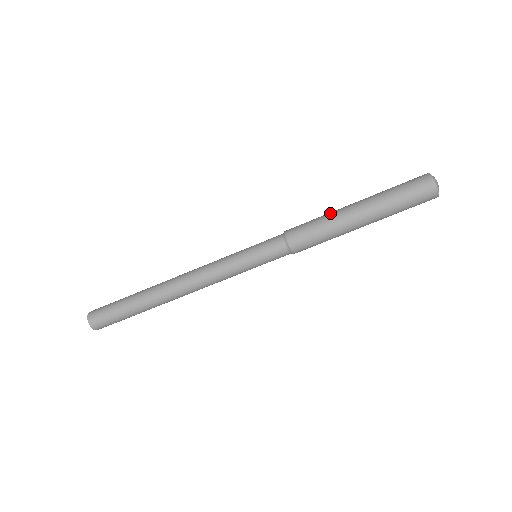
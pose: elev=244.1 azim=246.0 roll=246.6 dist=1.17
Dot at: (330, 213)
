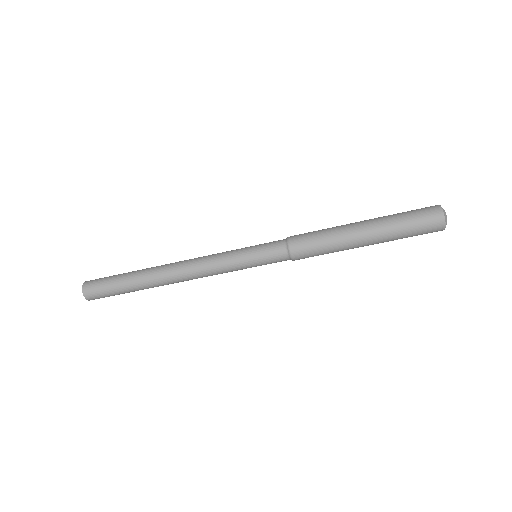
Dot at: (336, 231)
